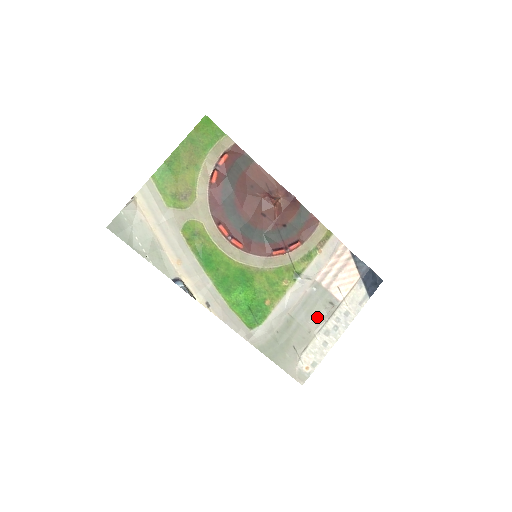
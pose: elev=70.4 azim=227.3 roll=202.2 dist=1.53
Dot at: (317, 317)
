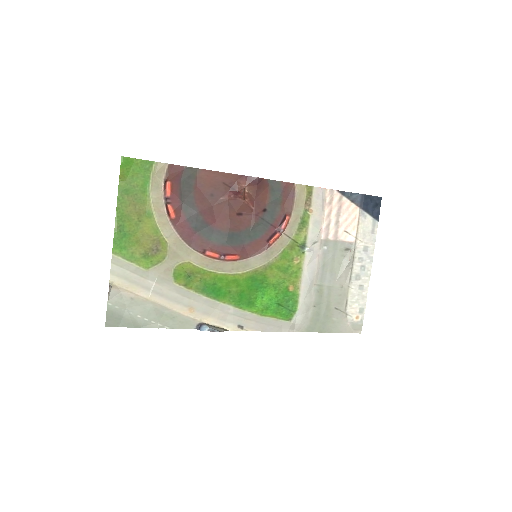
Dot at: (341, 270)
